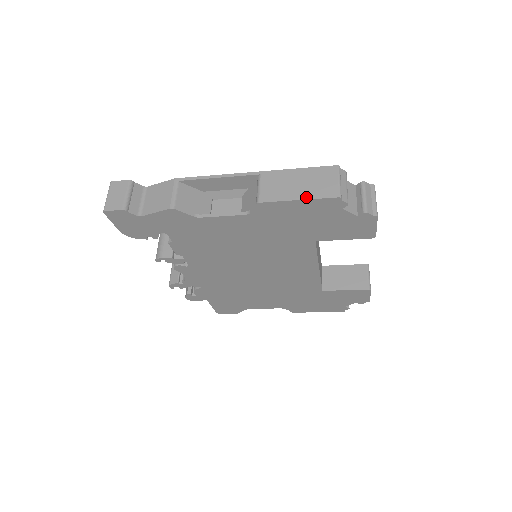
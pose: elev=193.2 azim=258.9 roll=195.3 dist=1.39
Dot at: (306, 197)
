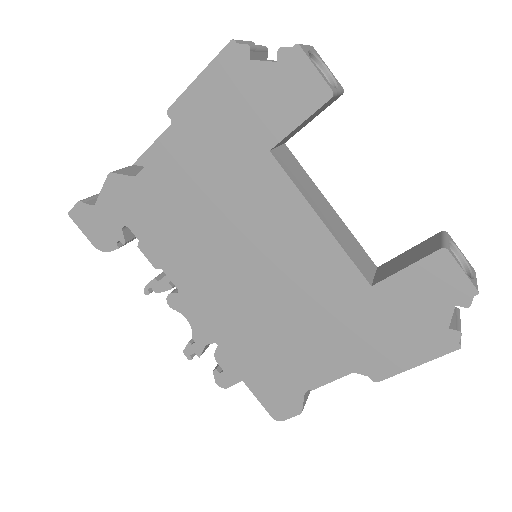
Dot at: (205, 70)
